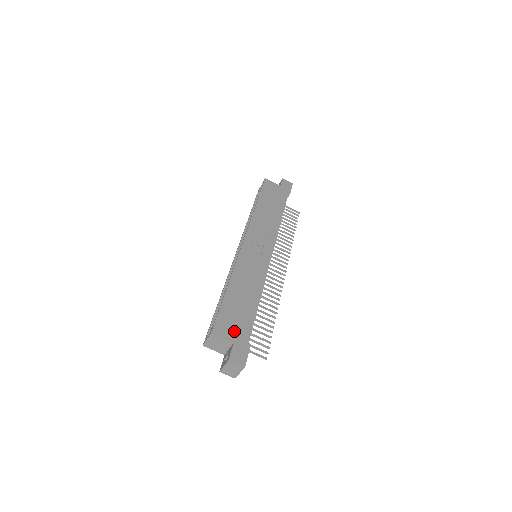
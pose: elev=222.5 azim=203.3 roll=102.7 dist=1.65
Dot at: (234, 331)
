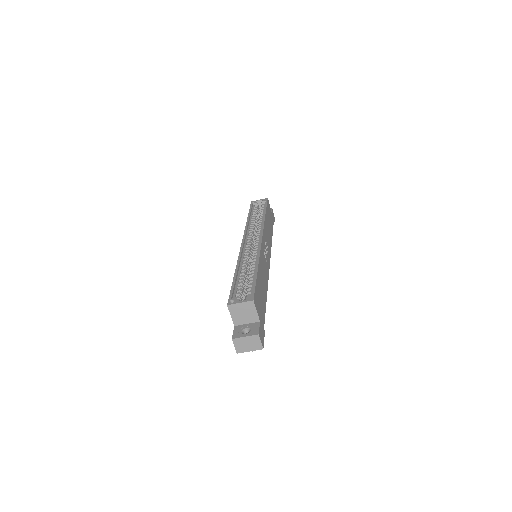
Dot at: (260, 311)
